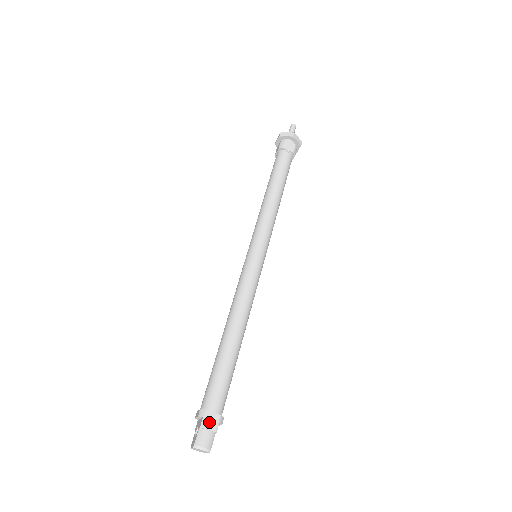
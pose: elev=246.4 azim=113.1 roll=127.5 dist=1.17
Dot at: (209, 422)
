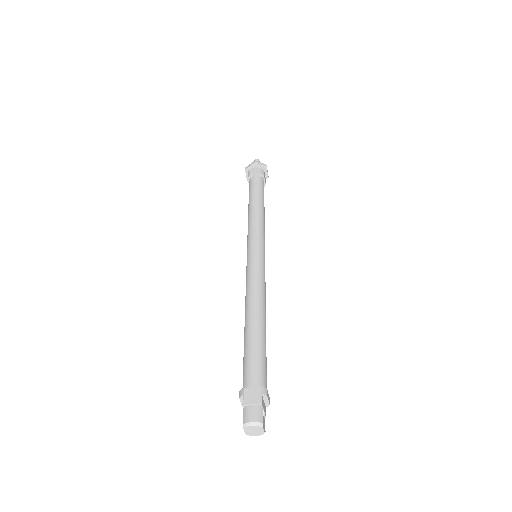
Dot at: (250, 397)
